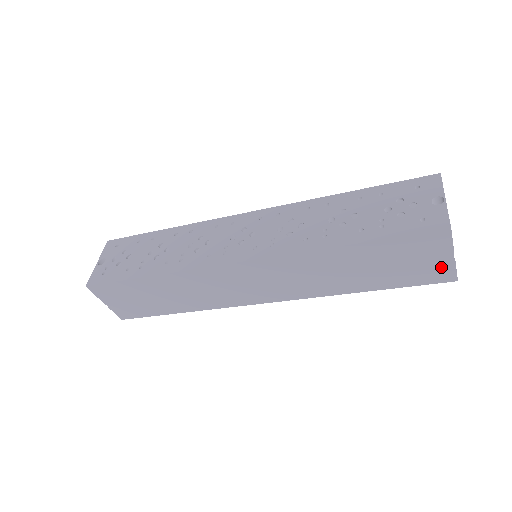
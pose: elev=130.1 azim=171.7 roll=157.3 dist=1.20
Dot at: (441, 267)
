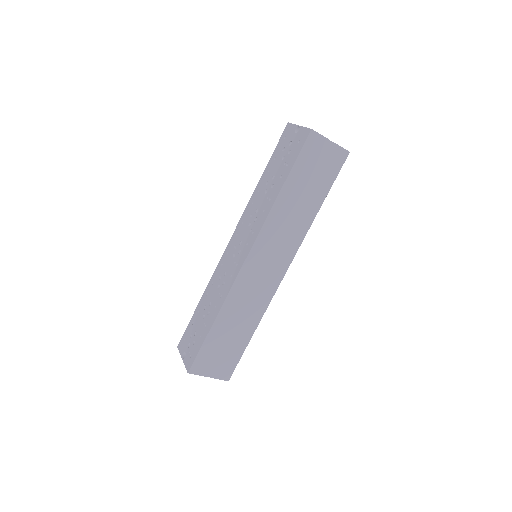
Dot at: (333, 153)
